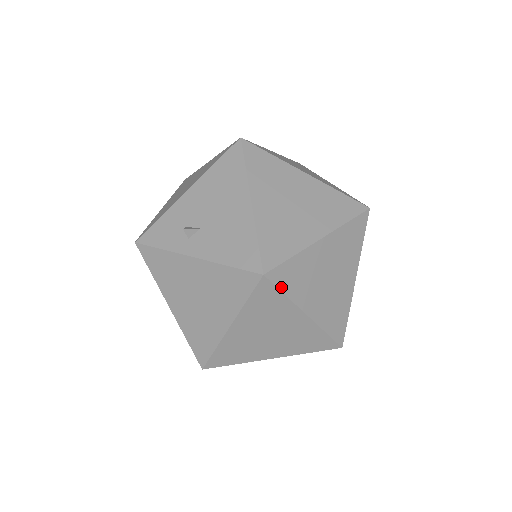
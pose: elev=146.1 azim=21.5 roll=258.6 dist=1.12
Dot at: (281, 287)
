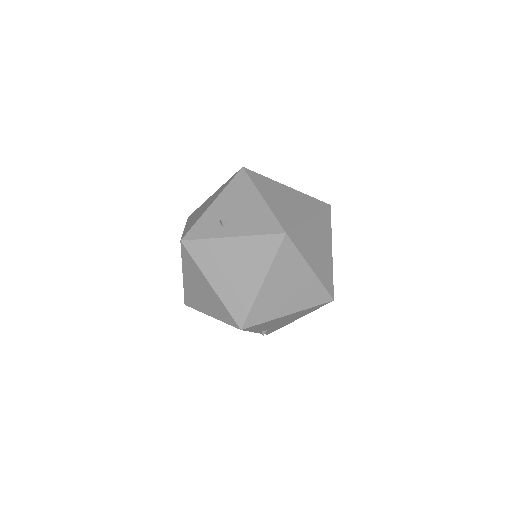
Dot at: (296, 244)
